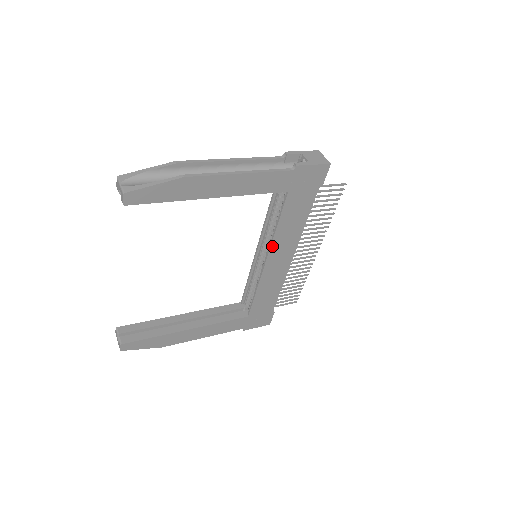
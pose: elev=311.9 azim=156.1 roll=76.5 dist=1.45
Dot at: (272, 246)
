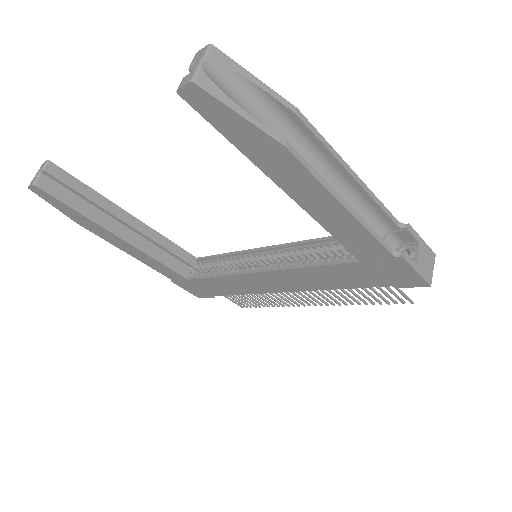
Dot at: (281, 271)
